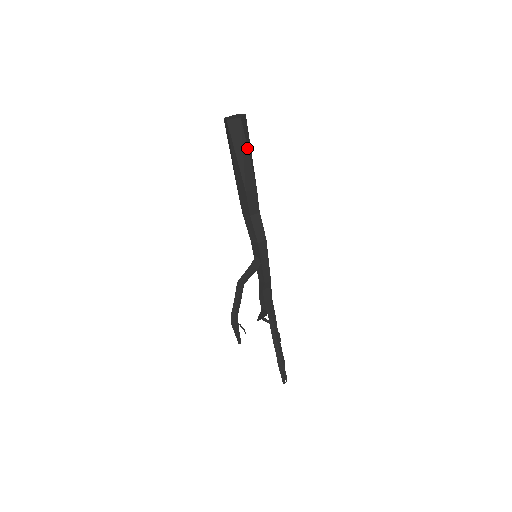
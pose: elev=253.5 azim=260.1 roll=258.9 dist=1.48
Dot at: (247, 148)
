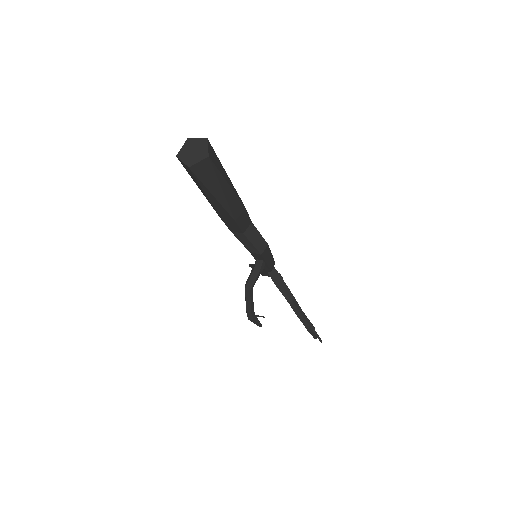
Dot at: (225, 181)
